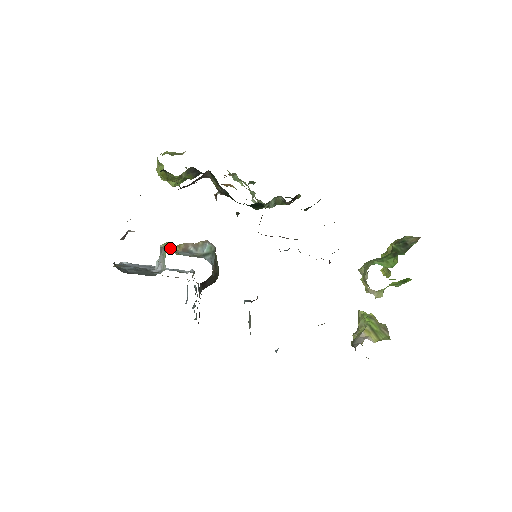
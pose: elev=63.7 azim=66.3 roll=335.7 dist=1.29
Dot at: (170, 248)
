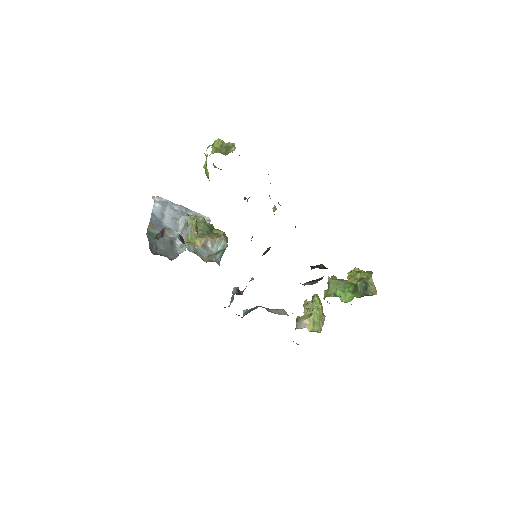
Dot at: (194, 228)
